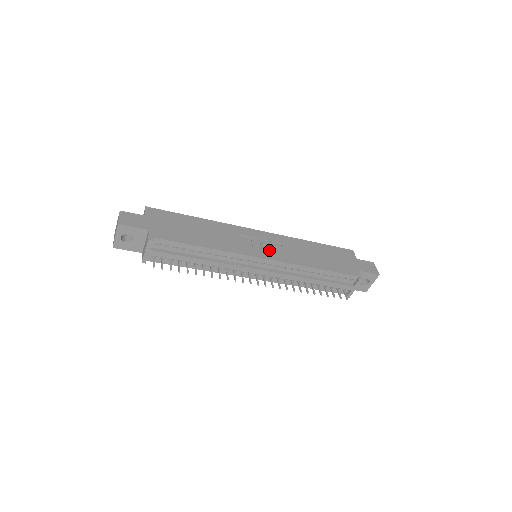
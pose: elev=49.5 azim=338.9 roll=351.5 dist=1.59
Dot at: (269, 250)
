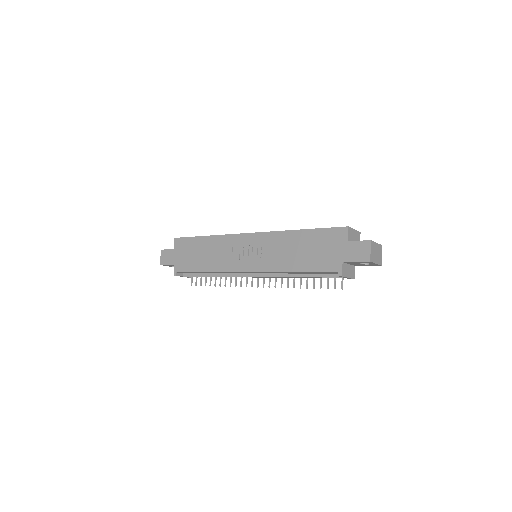
Dot at: (252, 259)
